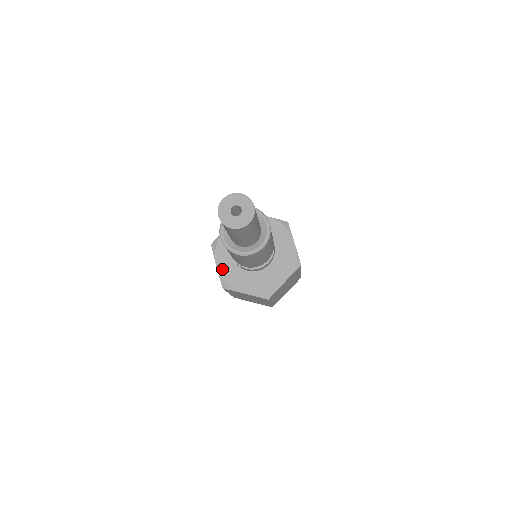
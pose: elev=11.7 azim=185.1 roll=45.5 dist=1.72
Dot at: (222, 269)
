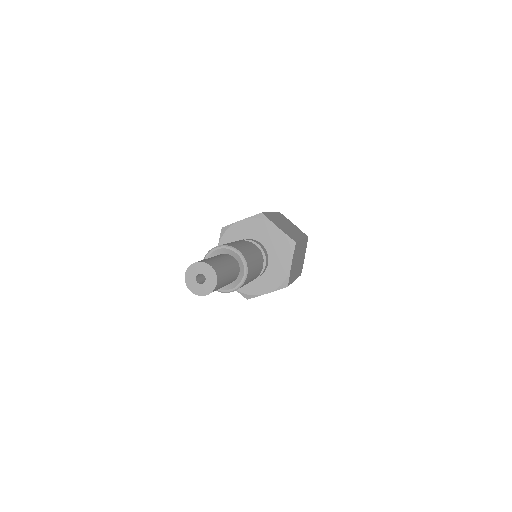
Dot at: occluded
